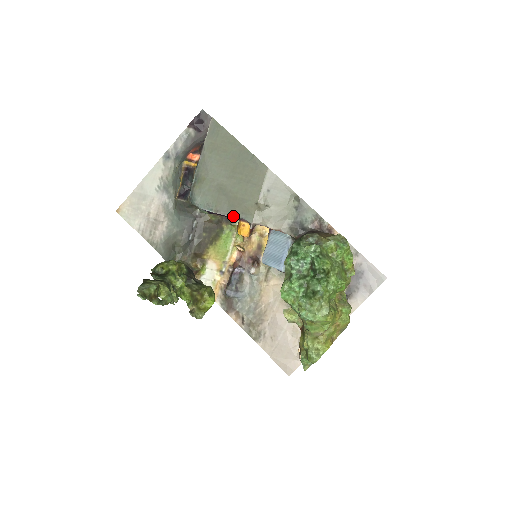
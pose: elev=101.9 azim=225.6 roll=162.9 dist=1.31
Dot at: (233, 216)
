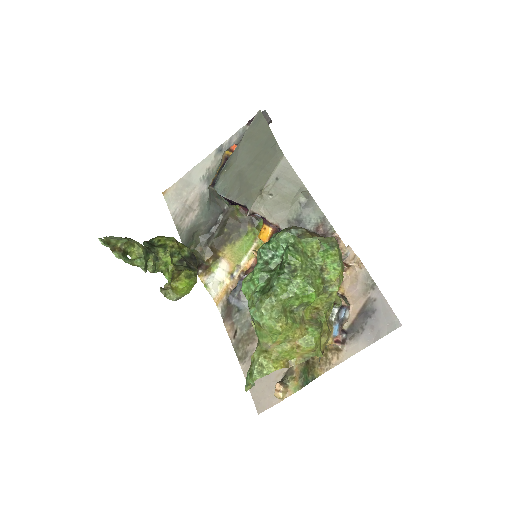
Dot at: (238, 202)
